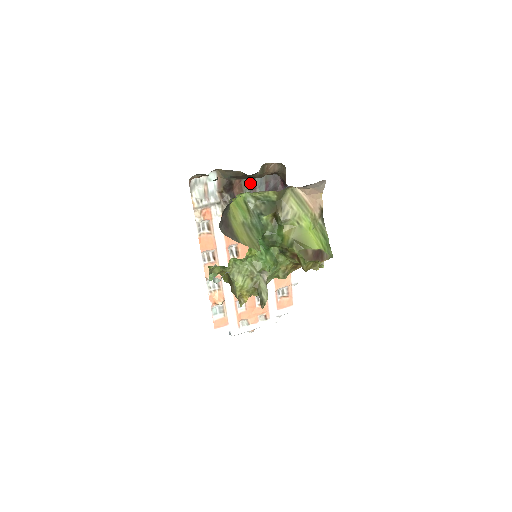
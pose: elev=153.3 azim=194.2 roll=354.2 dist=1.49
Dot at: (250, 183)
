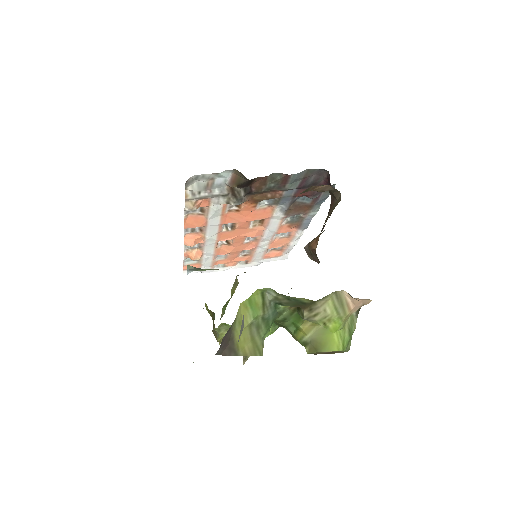
Dot at: (280, 178)
